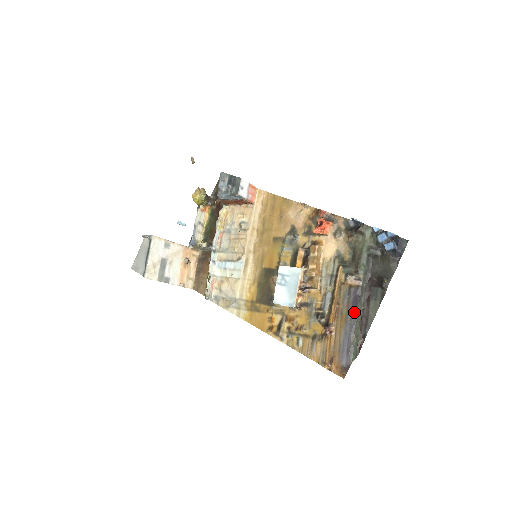
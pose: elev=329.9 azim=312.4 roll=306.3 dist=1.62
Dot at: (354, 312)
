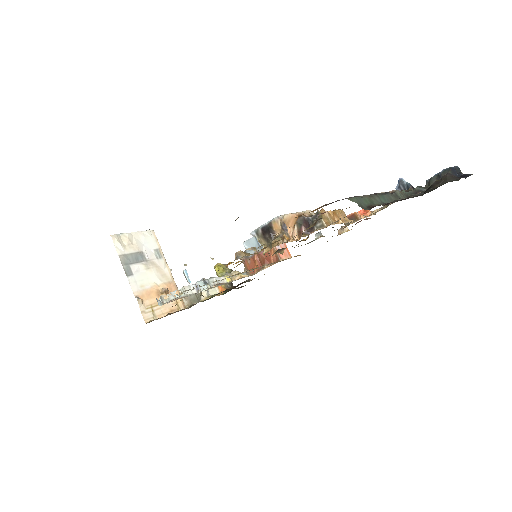
Dot at: (375, 193)
